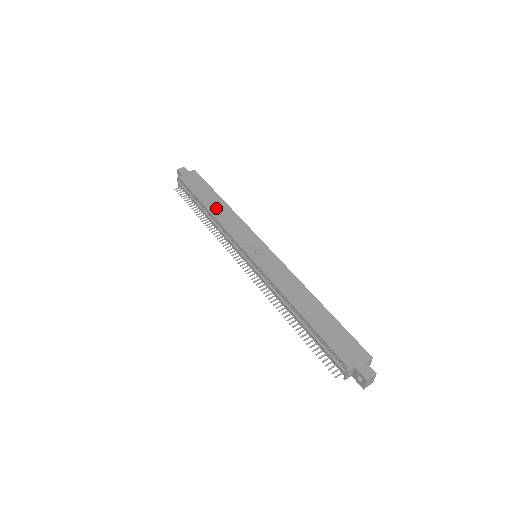
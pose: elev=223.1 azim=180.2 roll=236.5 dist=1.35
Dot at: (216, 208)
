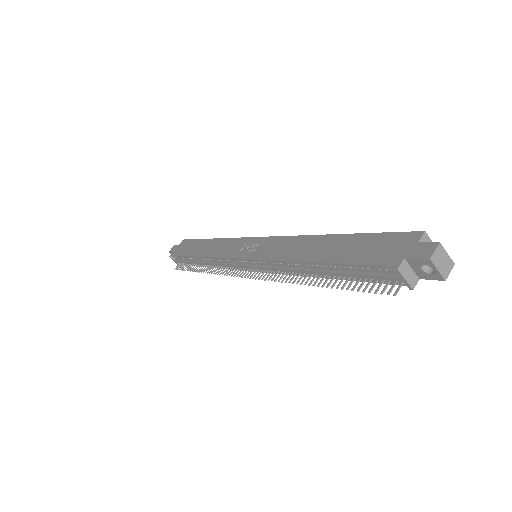
Dot at: (205, 249)
